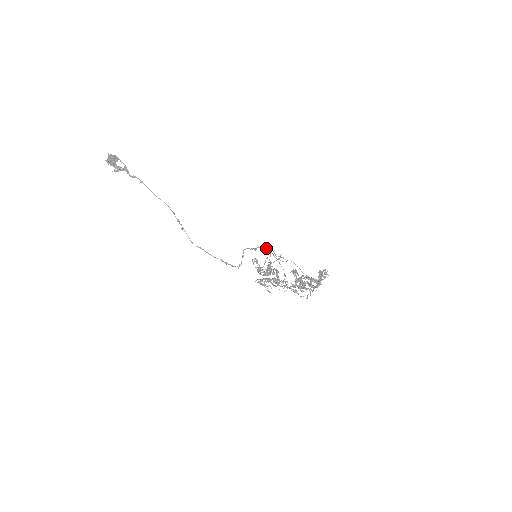
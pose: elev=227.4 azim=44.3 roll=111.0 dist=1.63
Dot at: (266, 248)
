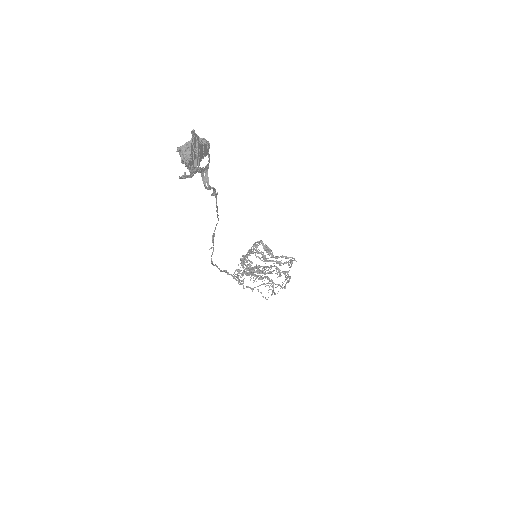
Dot at: (290, 277)
